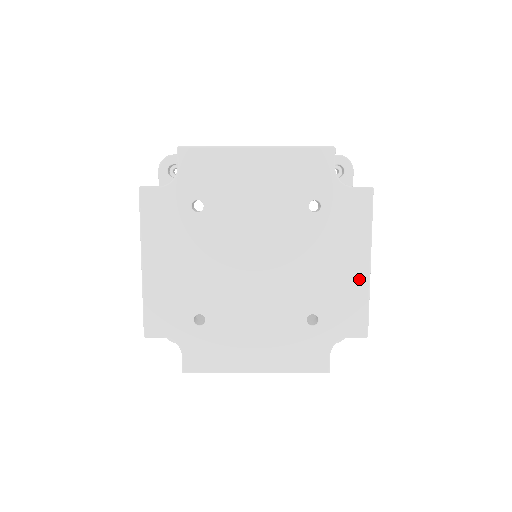
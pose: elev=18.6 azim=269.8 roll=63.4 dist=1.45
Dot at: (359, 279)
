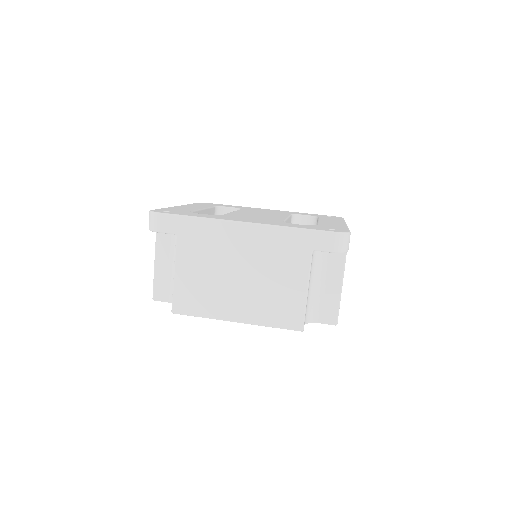
Dot at: occluded
